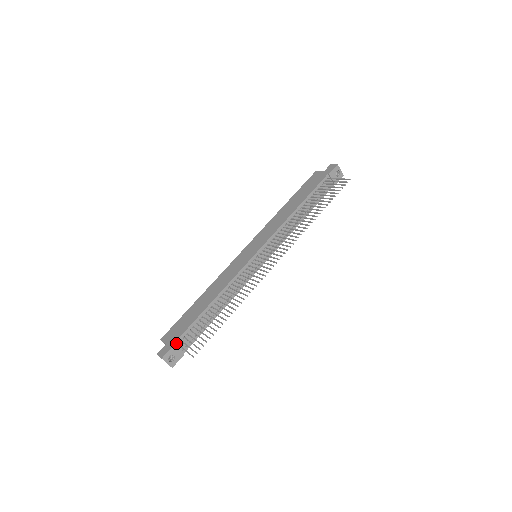
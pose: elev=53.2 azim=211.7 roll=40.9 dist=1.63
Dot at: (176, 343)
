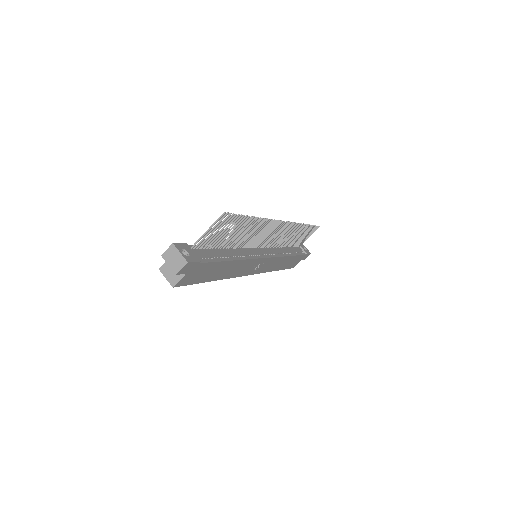
Dot at: (188, 247)
